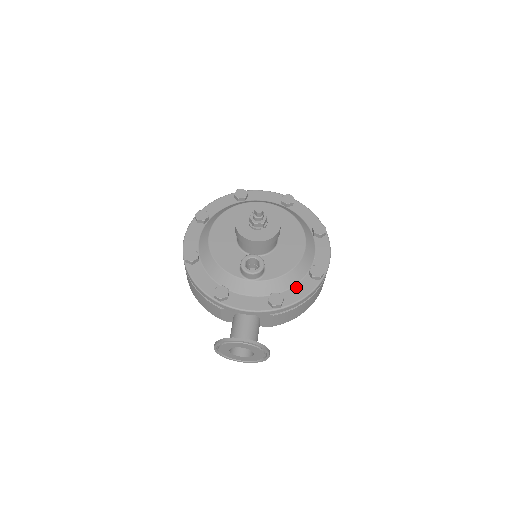
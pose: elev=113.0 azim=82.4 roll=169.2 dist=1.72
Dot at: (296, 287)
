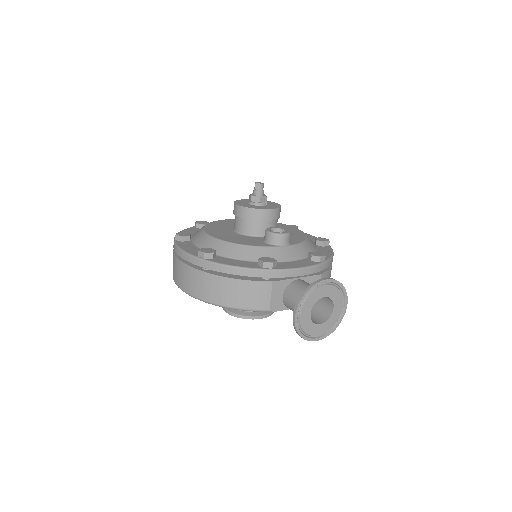
Dot at: (319, 251)
